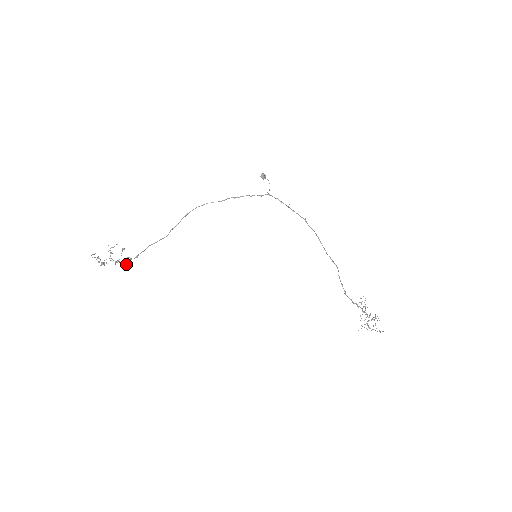
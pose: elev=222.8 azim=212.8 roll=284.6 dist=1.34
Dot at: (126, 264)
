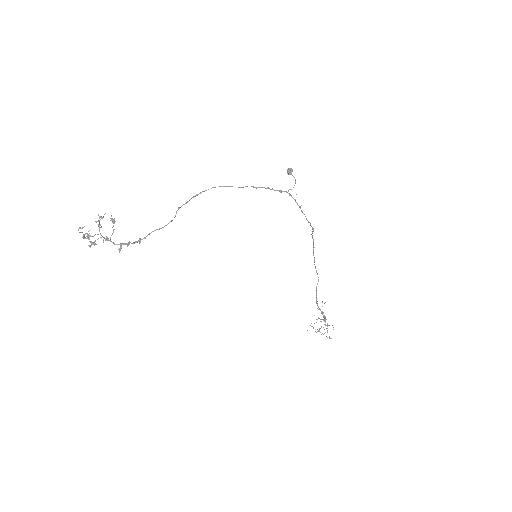
Dot at: (121, 247)
